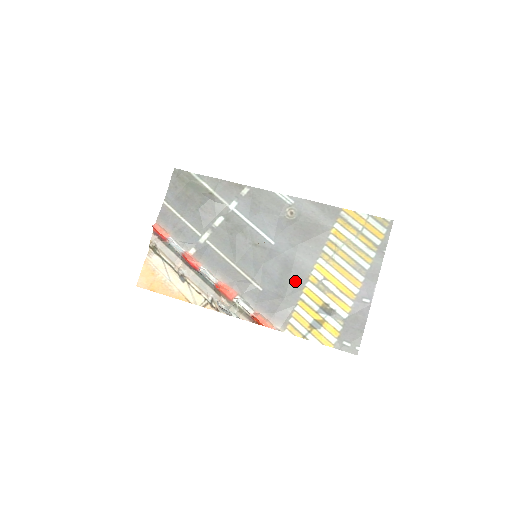
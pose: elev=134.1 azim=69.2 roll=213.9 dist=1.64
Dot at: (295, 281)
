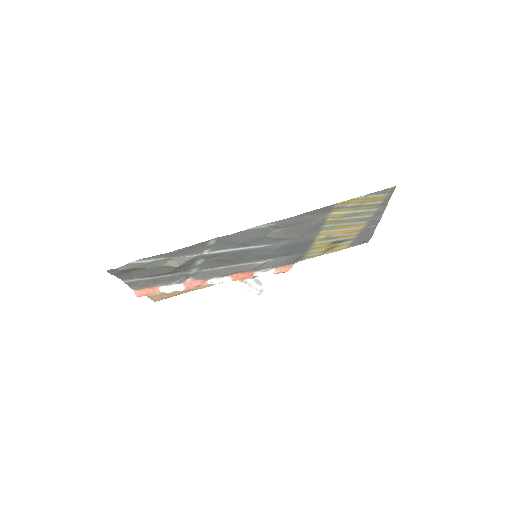
Dot at: (302, 247)
